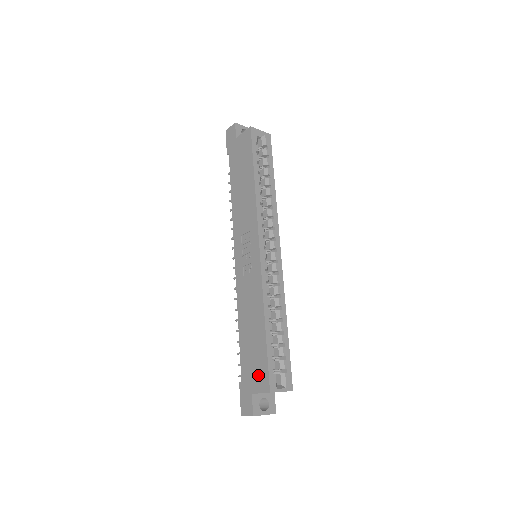
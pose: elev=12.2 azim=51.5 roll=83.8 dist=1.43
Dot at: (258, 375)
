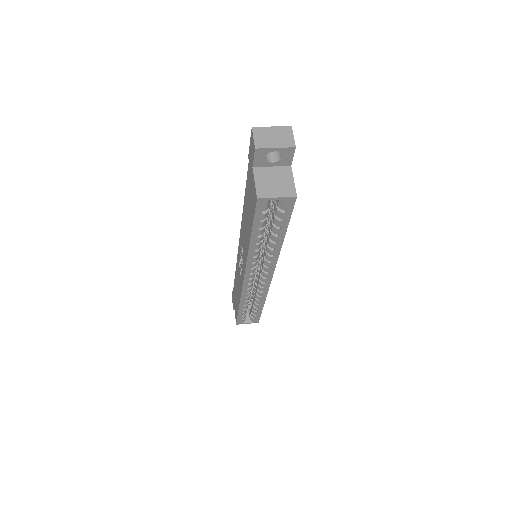
Dot at: (235, 309)
